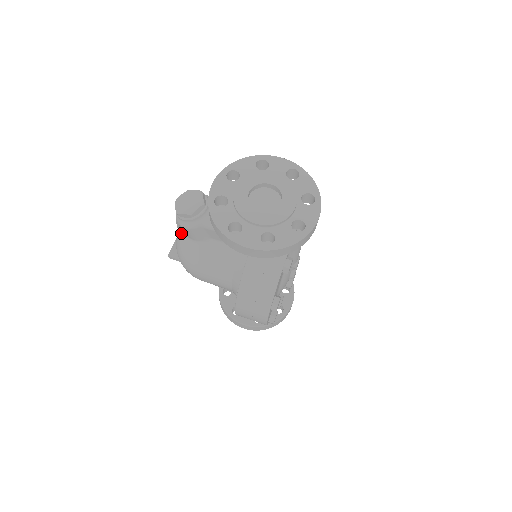
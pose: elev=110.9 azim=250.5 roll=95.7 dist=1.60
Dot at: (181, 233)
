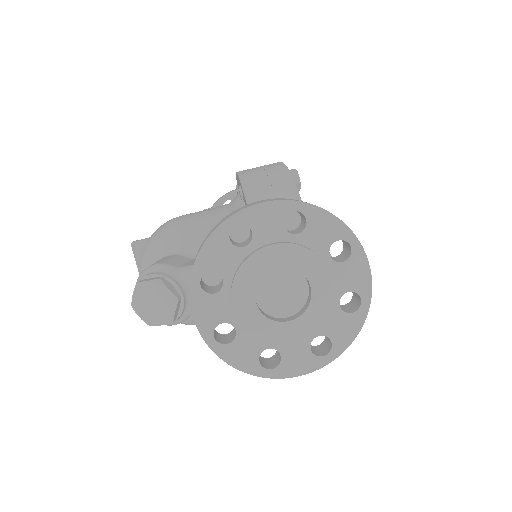
Dot at: occluded
